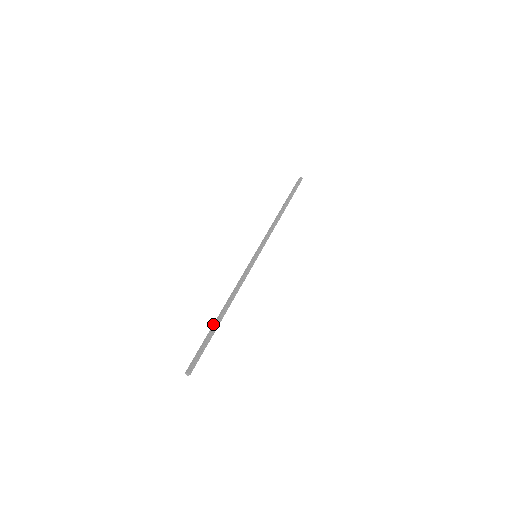
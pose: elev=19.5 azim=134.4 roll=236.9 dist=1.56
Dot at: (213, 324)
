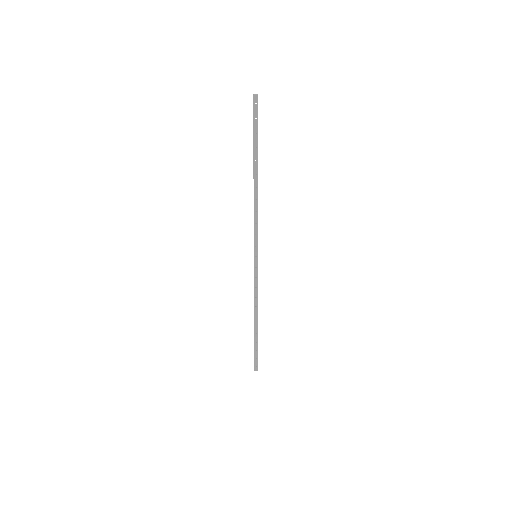
Dot at: (255, 335)
